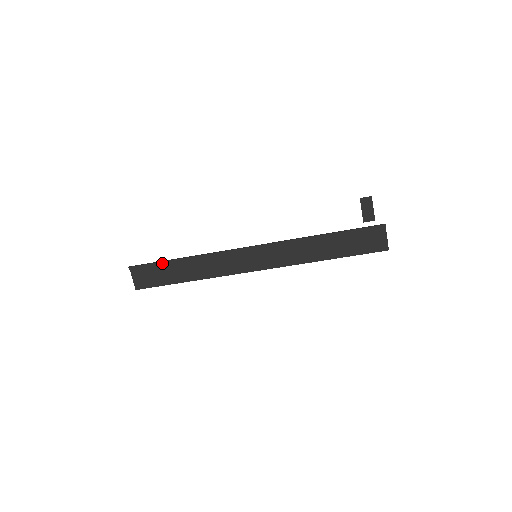
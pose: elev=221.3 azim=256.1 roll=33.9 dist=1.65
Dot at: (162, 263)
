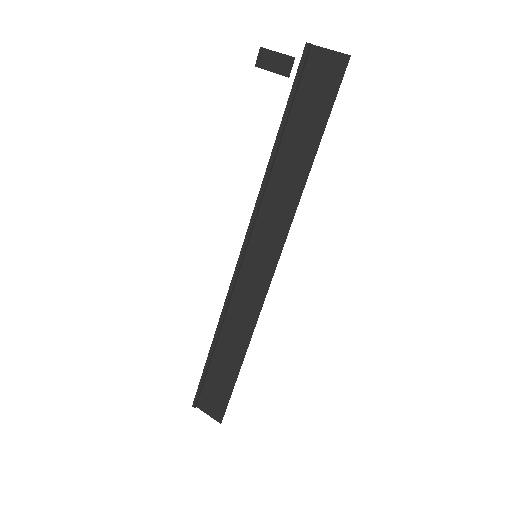
Dot at: (206, 369)
